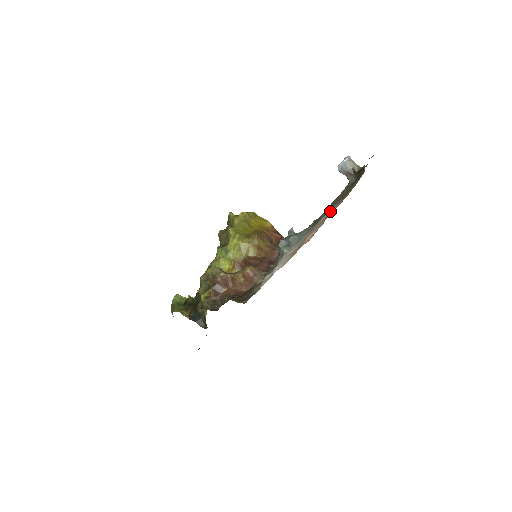
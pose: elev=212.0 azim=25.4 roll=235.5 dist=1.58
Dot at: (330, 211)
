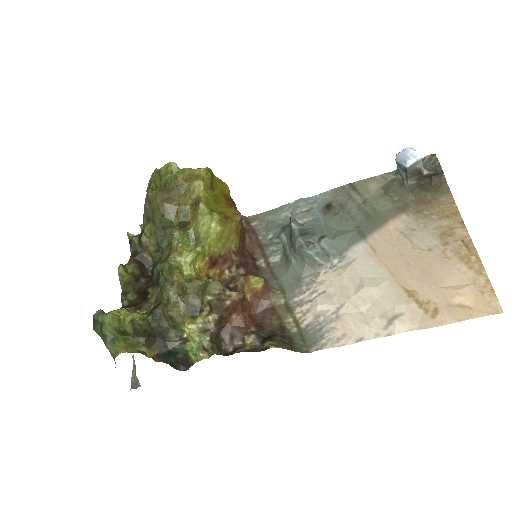
Dot at: (403, 225)
